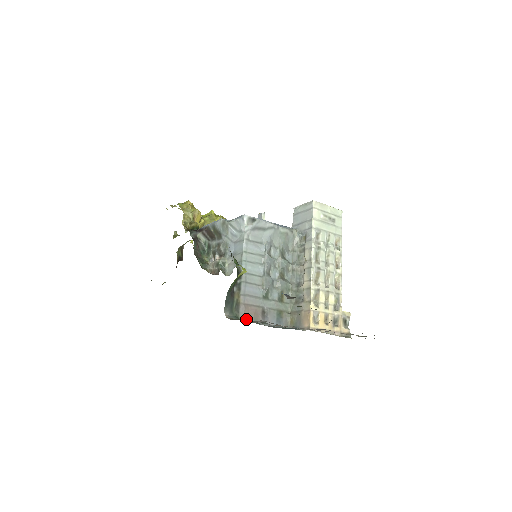
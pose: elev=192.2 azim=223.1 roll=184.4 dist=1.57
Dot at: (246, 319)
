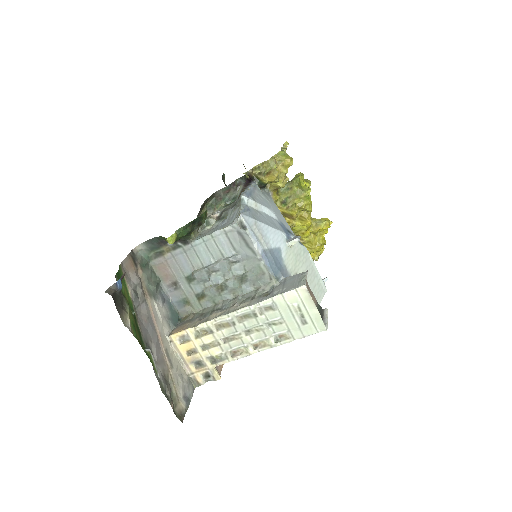
Dot at: (155, 269)
